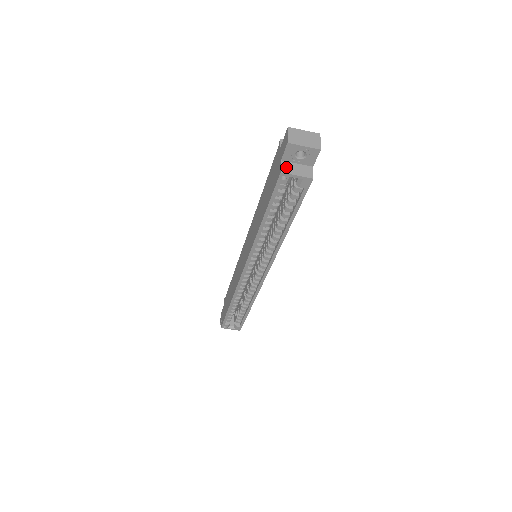
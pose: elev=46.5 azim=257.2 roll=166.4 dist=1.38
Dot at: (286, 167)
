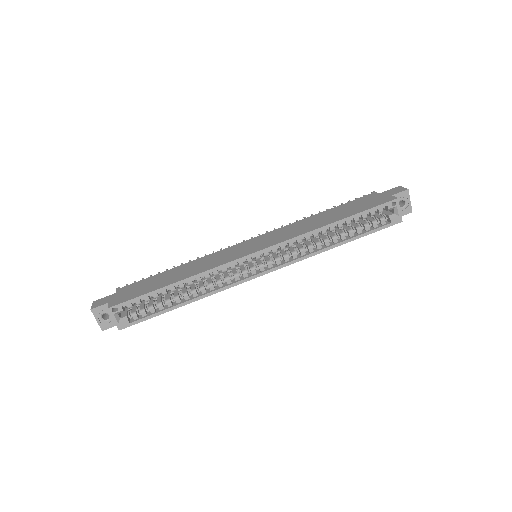
Dot at: occluded
